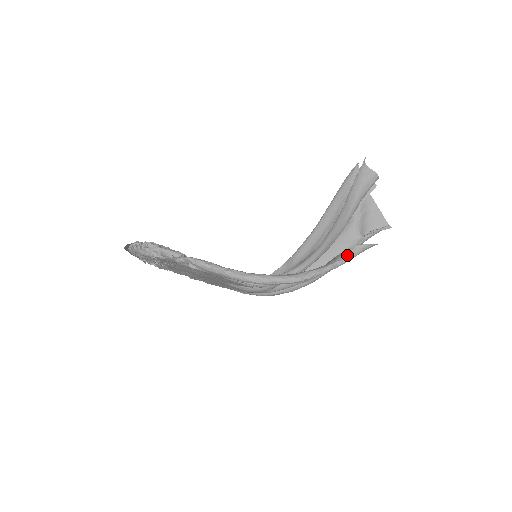
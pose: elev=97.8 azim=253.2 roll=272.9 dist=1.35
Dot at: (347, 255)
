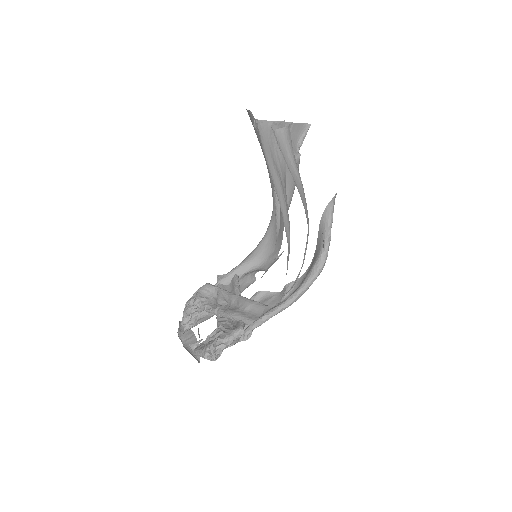
Dot at: (330, 214)
